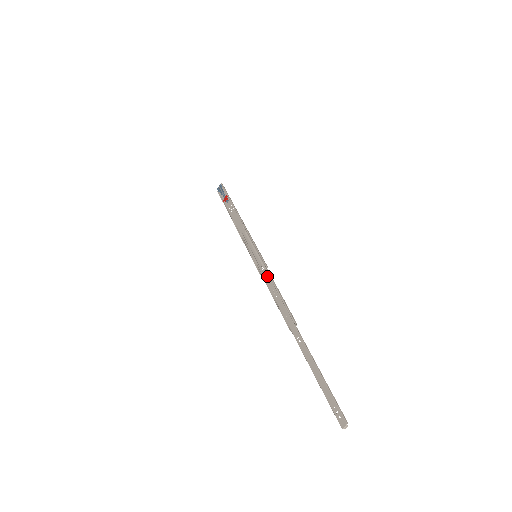
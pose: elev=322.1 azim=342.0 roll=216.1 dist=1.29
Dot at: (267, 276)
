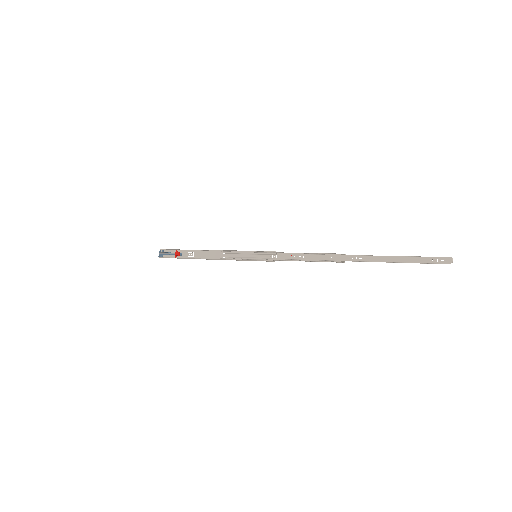
Dot at: (284, 254)
